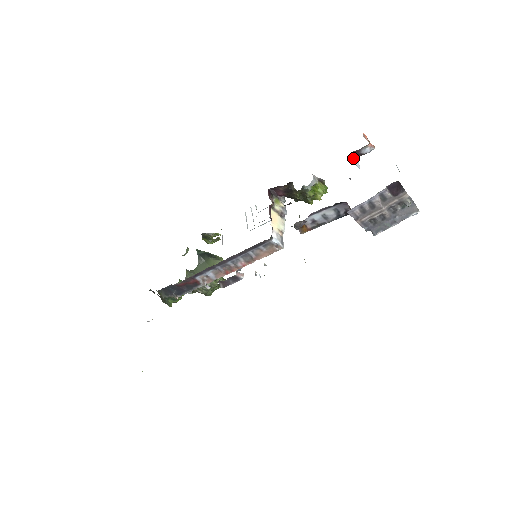
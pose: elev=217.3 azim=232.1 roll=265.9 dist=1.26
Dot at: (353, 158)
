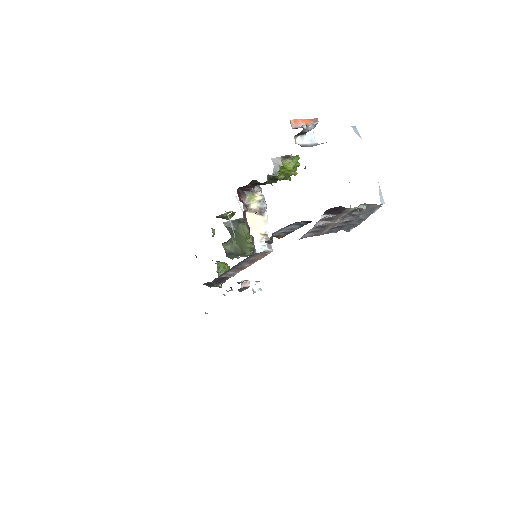
Dot at: (300, 139)
